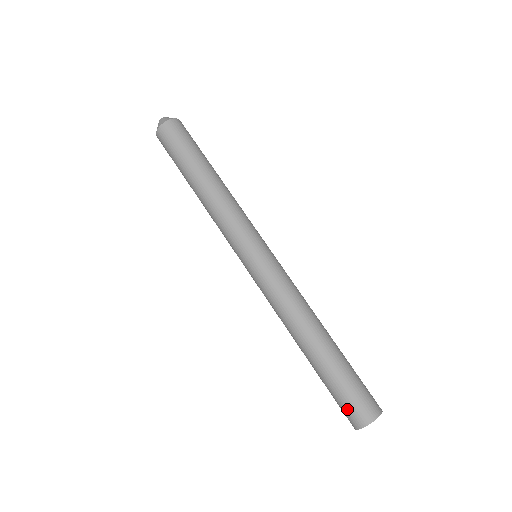
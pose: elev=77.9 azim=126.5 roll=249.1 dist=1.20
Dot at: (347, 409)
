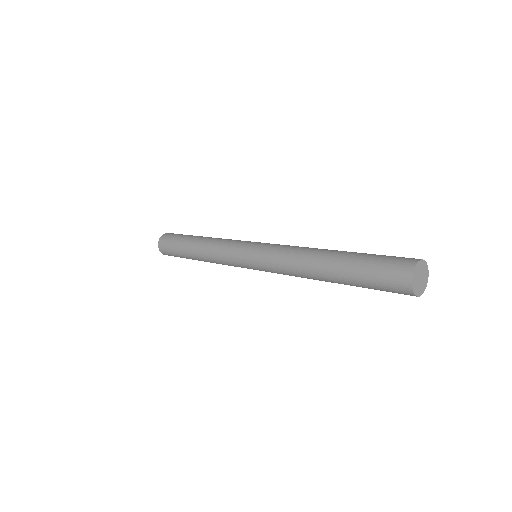
Dot at: (388, 280)
